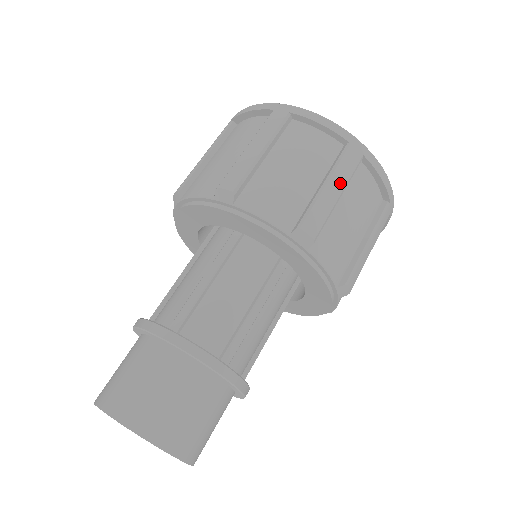
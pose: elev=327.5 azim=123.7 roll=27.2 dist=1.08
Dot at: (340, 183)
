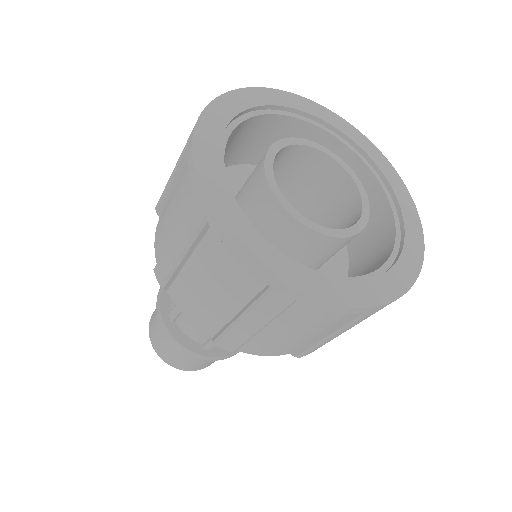
Dot at: (259, 321)
